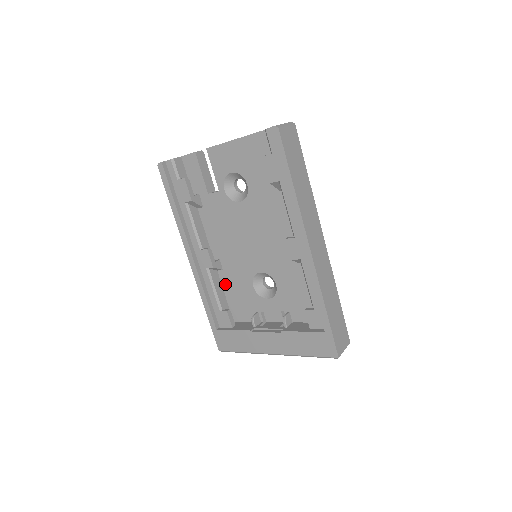
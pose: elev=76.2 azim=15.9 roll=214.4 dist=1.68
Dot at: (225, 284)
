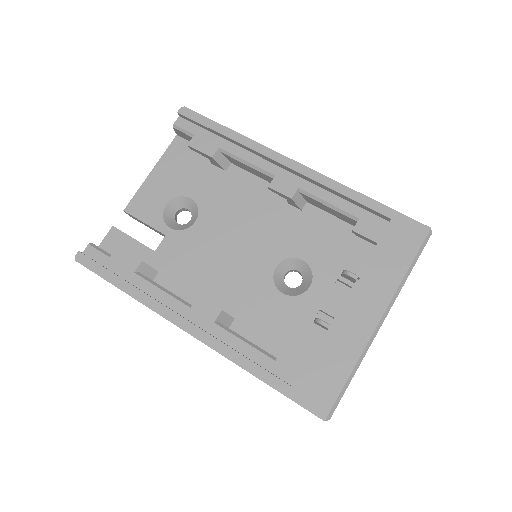
Dot at: (251, 334)
